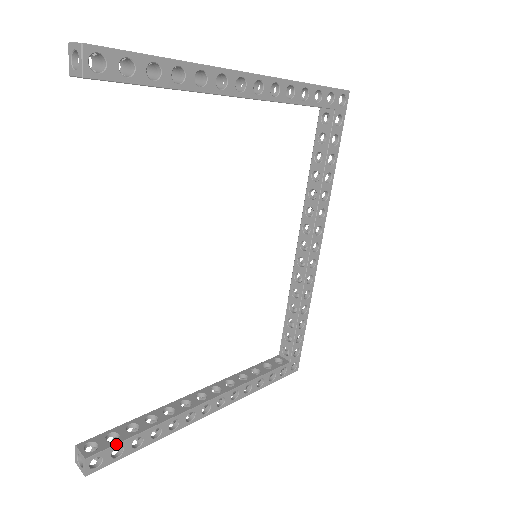
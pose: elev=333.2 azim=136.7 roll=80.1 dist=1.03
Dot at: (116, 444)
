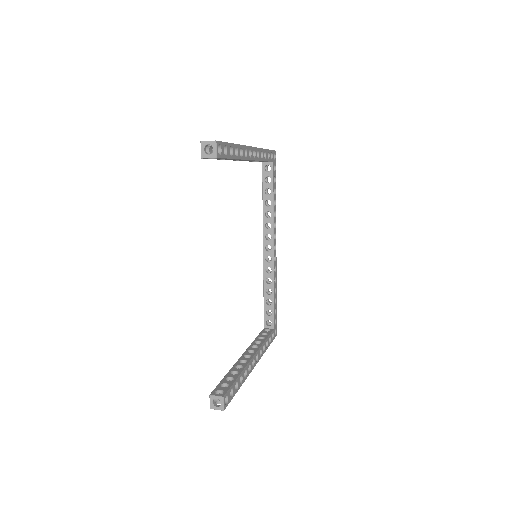
Dot at: (231, 387)
